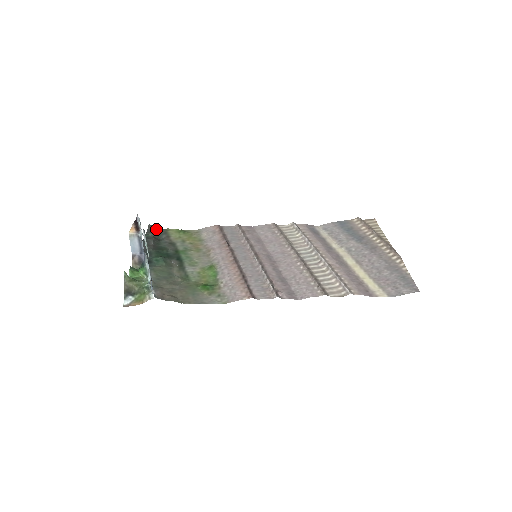
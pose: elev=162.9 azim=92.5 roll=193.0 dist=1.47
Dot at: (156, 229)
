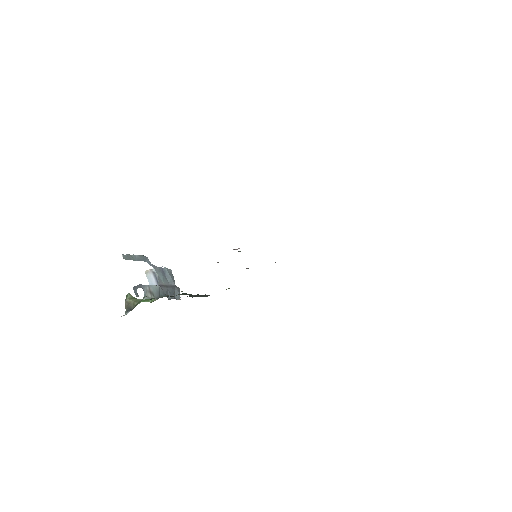
Dot at: occluded
